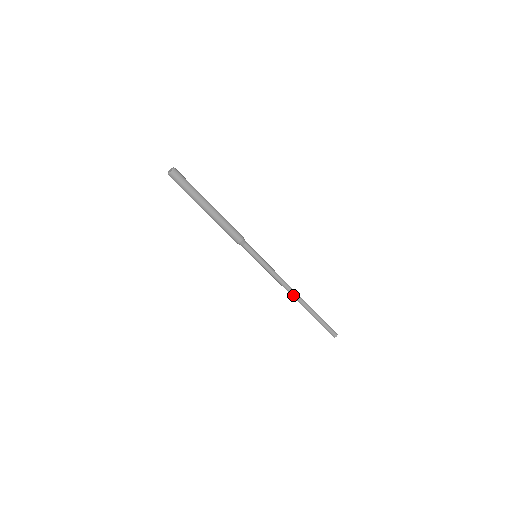
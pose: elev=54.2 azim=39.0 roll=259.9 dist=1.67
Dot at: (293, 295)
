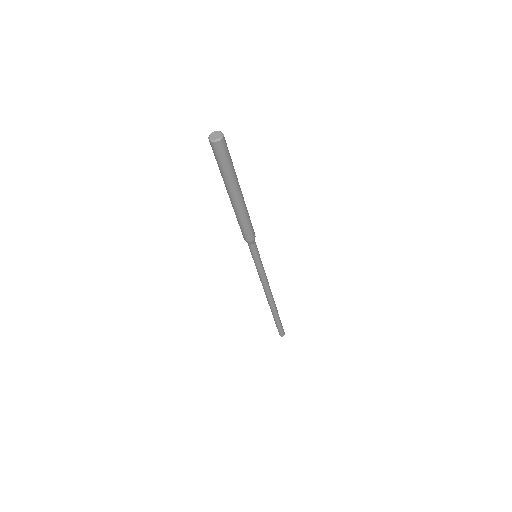
Dot at: (267, 298)
